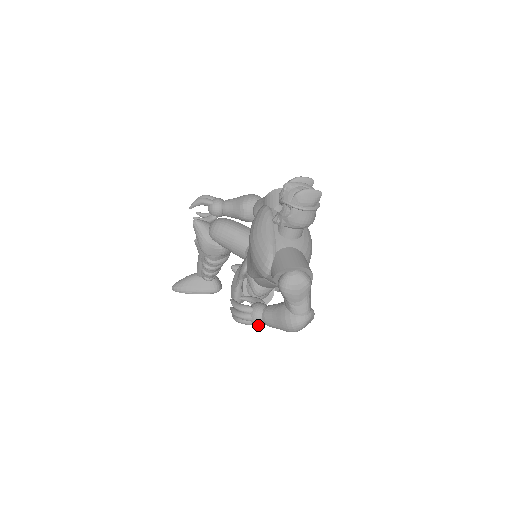
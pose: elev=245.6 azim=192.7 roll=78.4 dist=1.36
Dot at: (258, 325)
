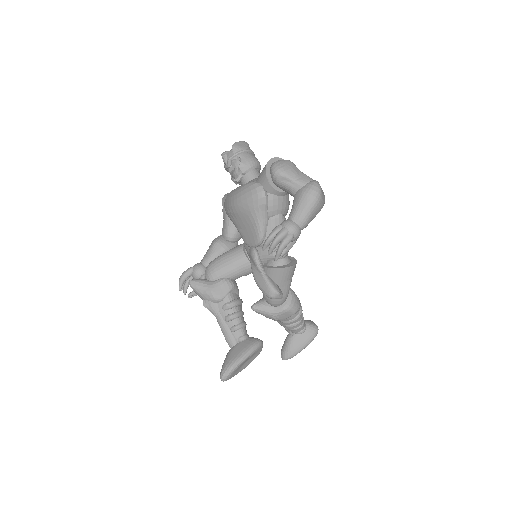
Dot at: (297, 234)
